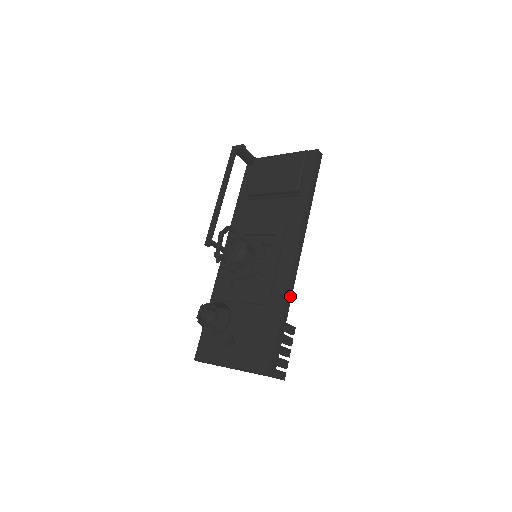
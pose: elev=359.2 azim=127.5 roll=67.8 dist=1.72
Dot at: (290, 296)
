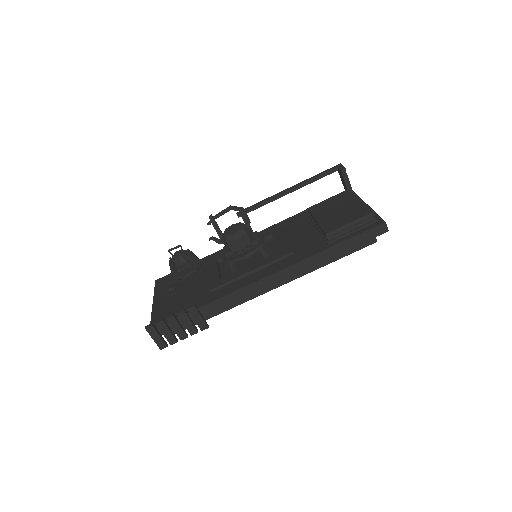
Dot at: (228, 302)
